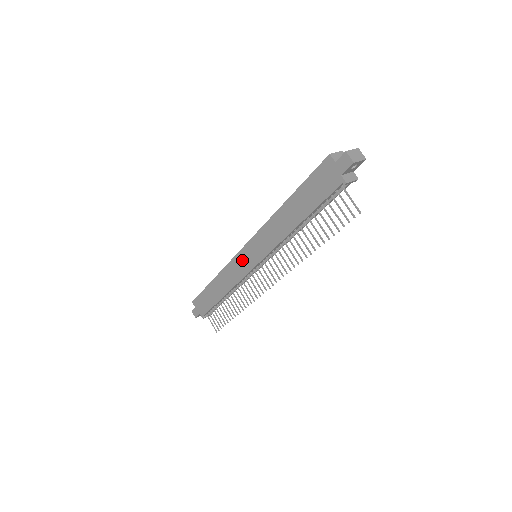
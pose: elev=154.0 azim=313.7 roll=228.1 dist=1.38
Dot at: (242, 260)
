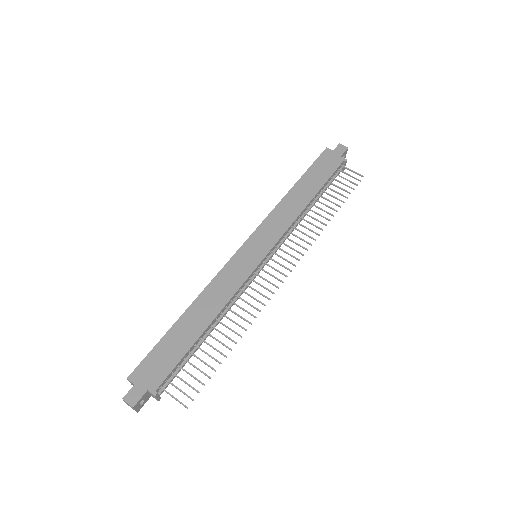
Dot at: (242, 259)
